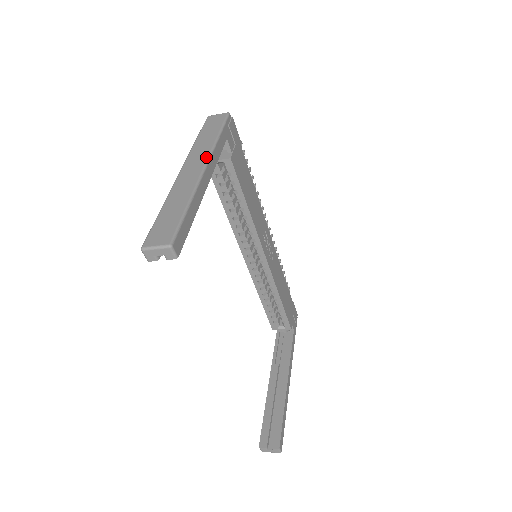
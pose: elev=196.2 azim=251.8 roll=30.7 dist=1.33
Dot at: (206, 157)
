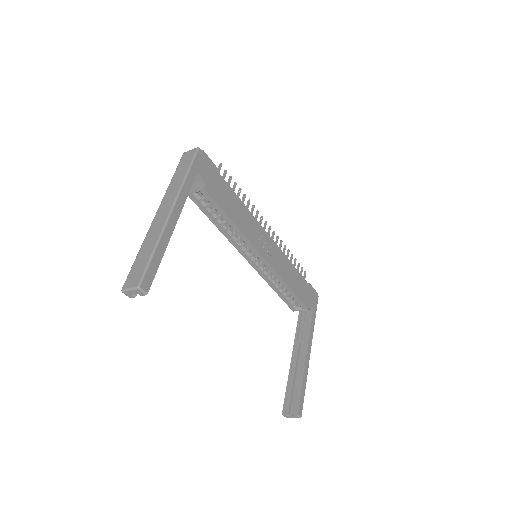
Dot at: (174, 199)
